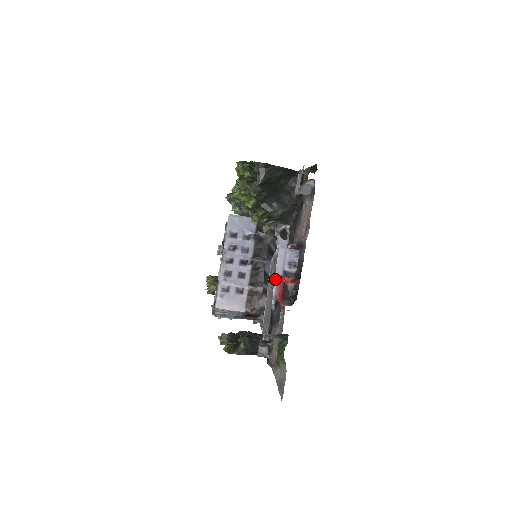
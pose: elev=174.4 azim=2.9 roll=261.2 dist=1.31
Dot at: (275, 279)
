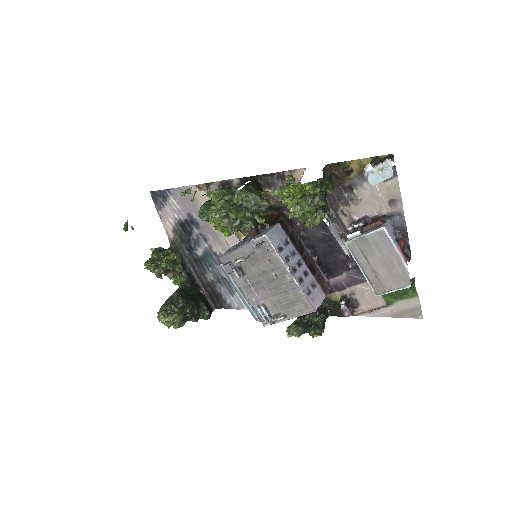
Dot at: (398, 250)
